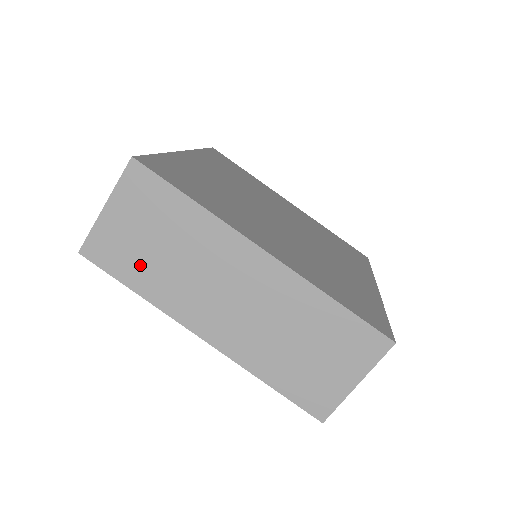
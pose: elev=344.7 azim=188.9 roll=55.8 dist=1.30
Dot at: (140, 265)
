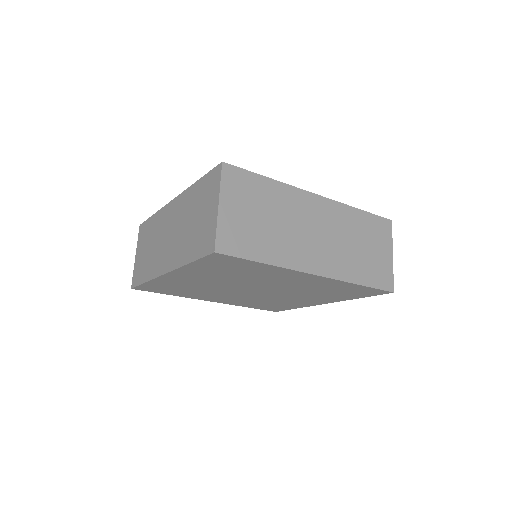
Dot at: (145, 266)
